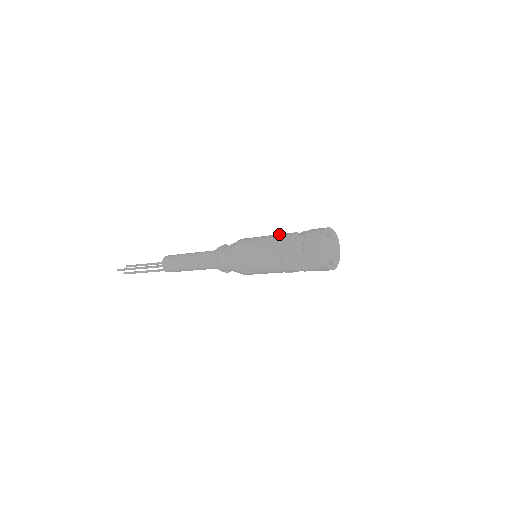
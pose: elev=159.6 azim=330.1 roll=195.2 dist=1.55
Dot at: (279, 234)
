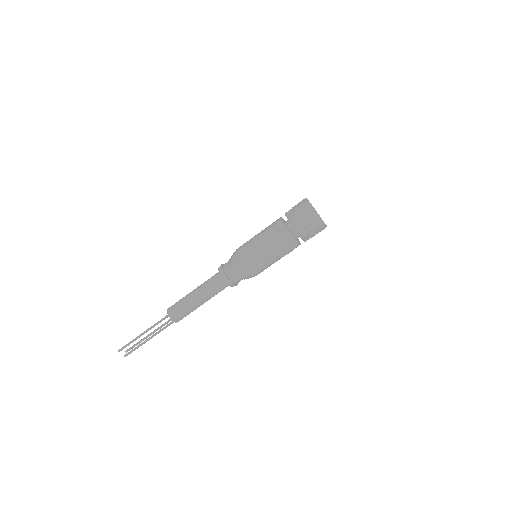
Dot at: occluded
